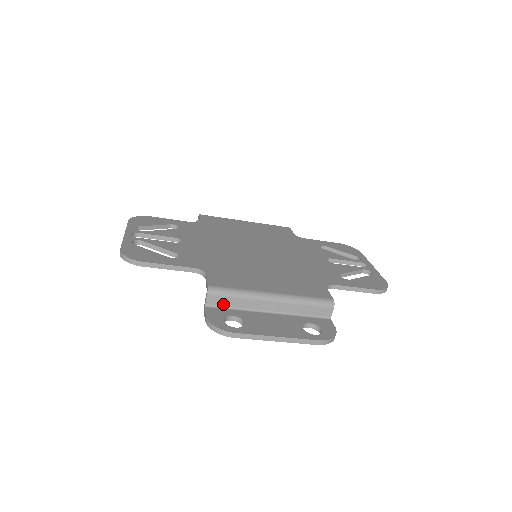
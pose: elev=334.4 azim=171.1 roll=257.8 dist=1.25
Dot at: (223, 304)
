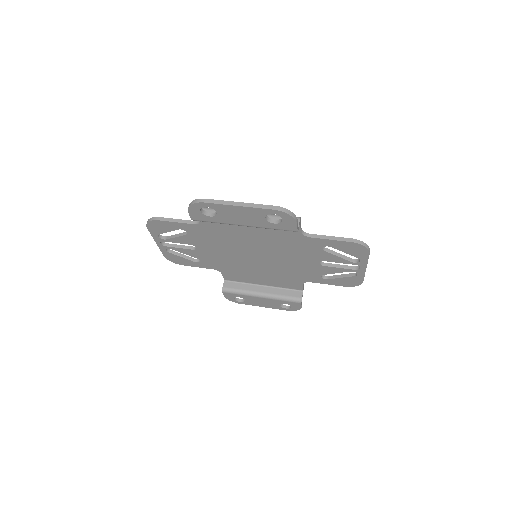
Dot at: occluded
